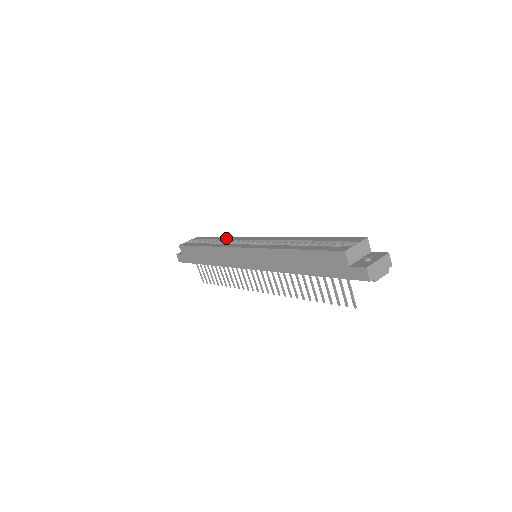
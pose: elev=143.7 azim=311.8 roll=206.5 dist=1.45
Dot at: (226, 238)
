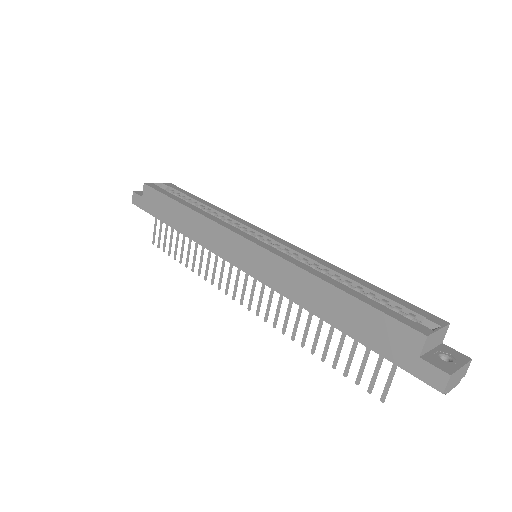
Dot at: (217, 208)
